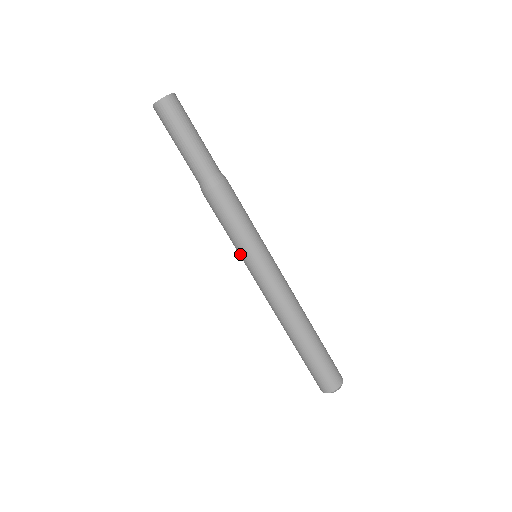
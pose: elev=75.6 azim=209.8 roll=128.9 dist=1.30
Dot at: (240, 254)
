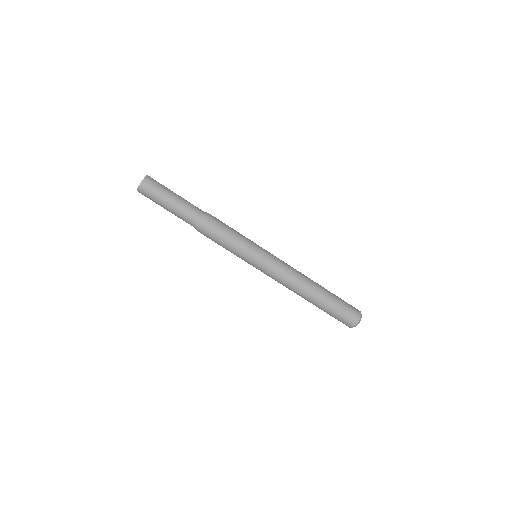
Dot at: (246, 258)
